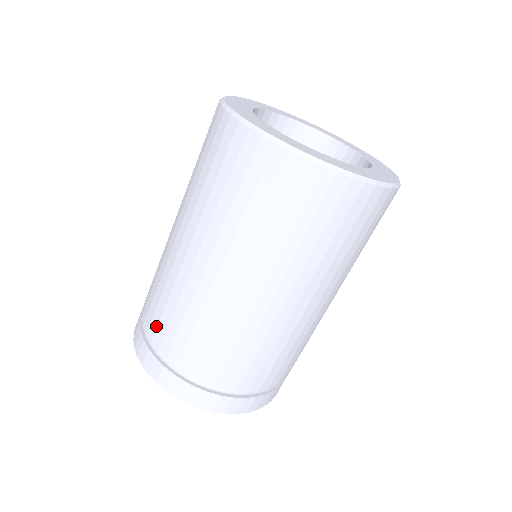
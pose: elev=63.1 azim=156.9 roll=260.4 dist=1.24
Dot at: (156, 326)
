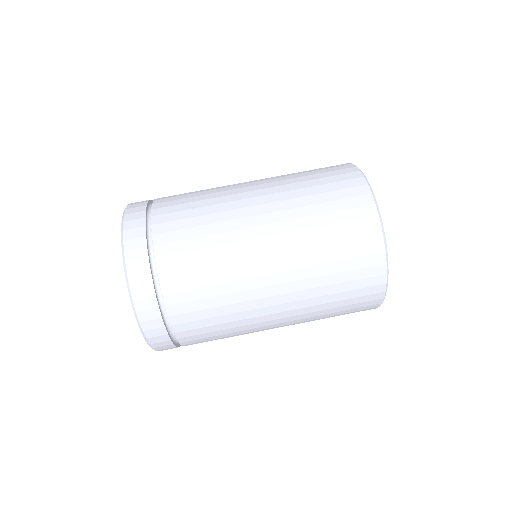
Dot at: (172, 220)
